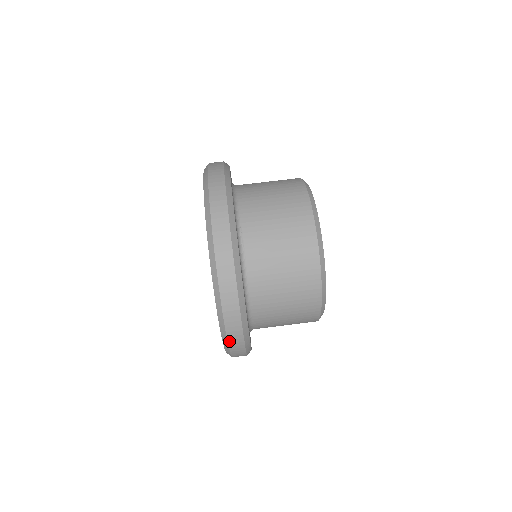
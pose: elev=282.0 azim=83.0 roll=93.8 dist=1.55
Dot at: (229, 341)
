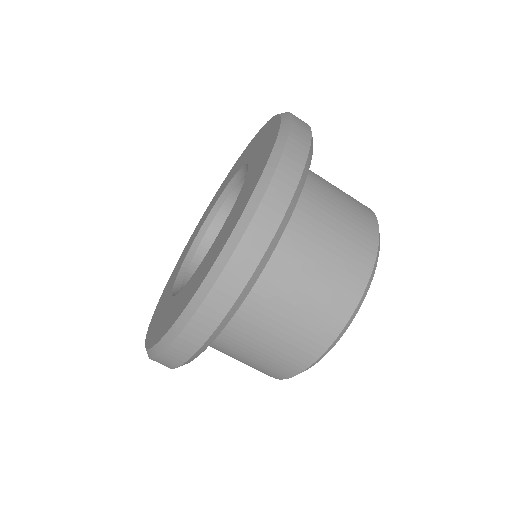
Dot at: occluded
